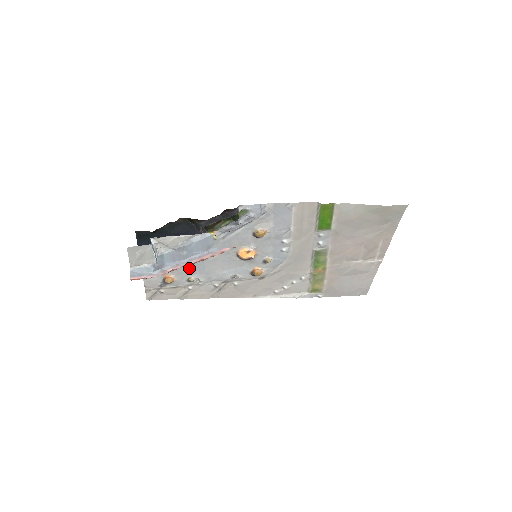
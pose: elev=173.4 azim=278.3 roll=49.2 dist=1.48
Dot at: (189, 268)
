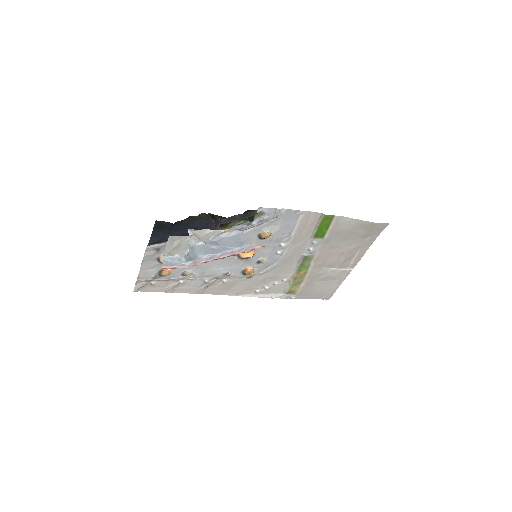
Dot at: occluded
